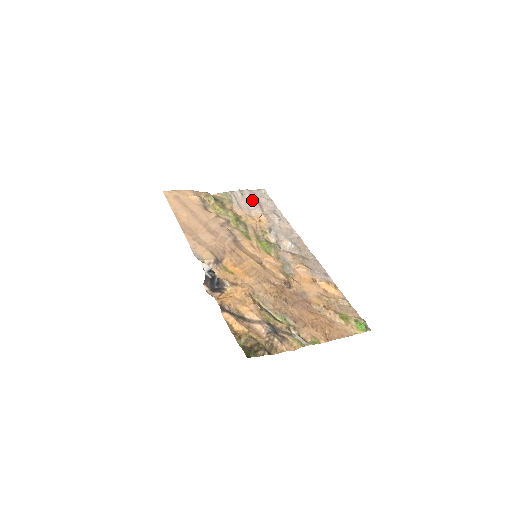
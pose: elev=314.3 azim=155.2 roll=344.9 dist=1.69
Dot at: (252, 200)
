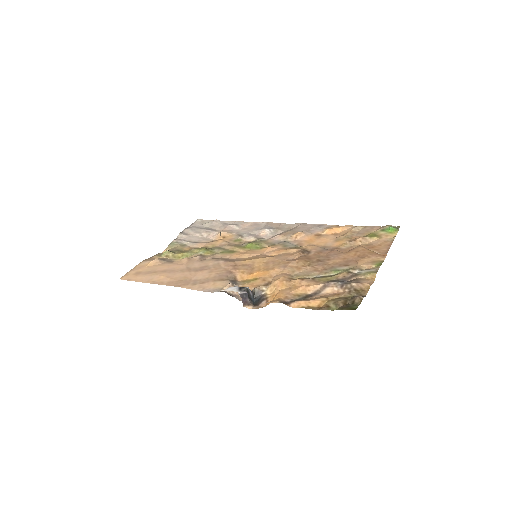
Dot at: (199, 231)
